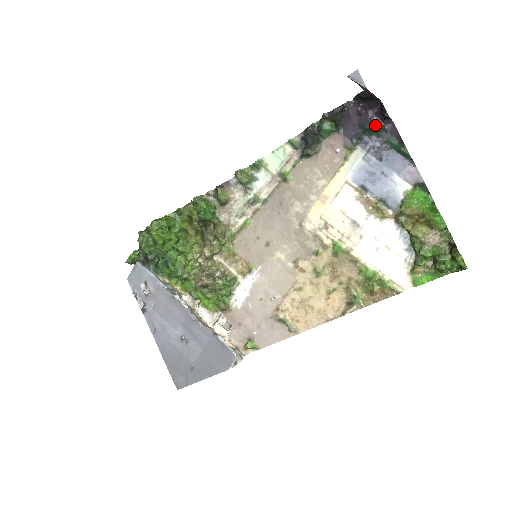
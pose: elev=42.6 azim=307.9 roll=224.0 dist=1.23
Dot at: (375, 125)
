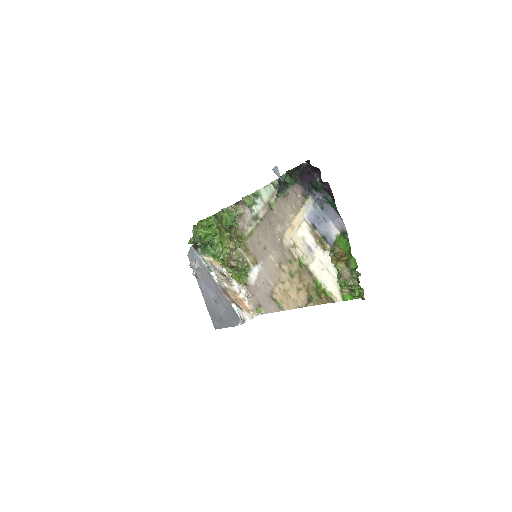
Dot at: (318, 184)
